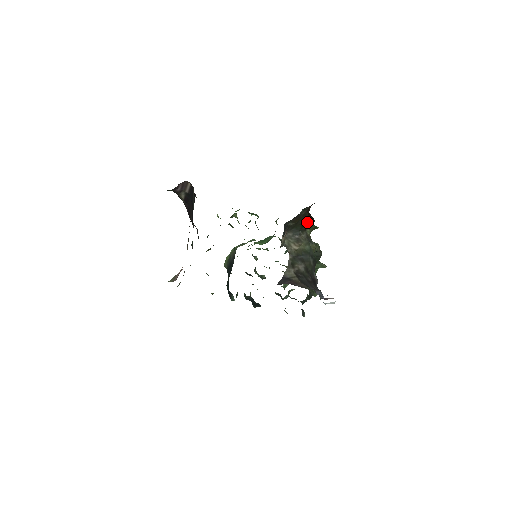
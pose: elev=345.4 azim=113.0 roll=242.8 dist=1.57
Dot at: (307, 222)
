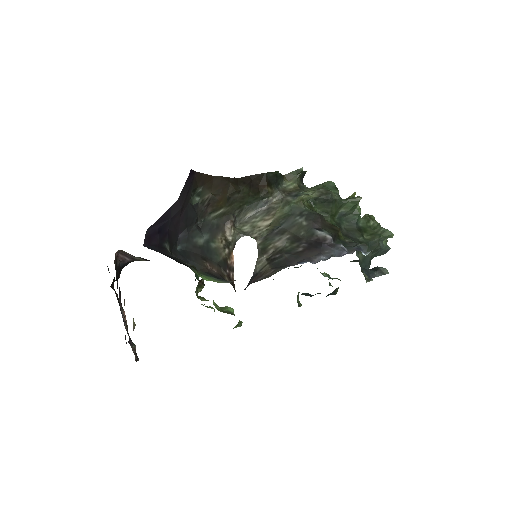
Dot at: (258, 185)
